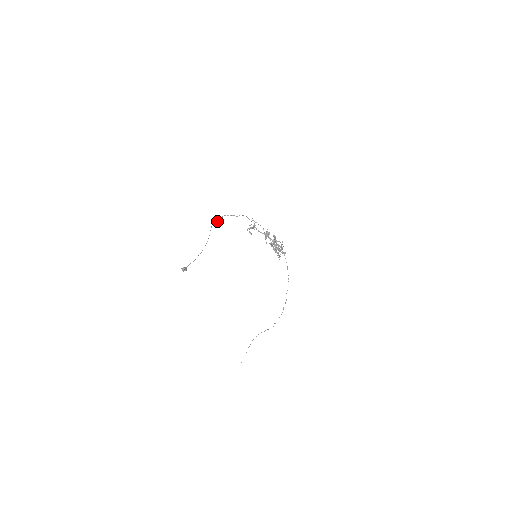
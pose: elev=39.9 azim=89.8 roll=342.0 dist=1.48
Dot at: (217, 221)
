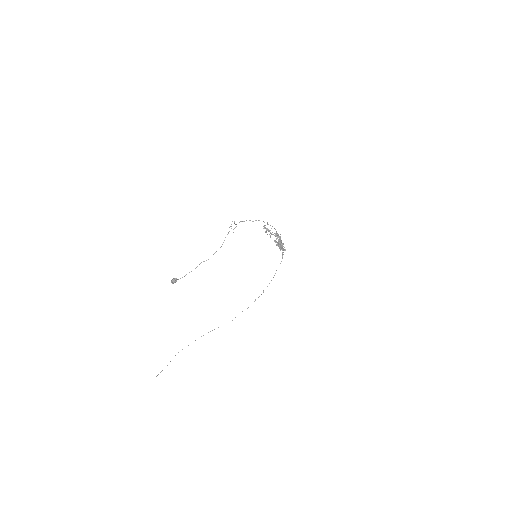
Dot at: (229, 227)
